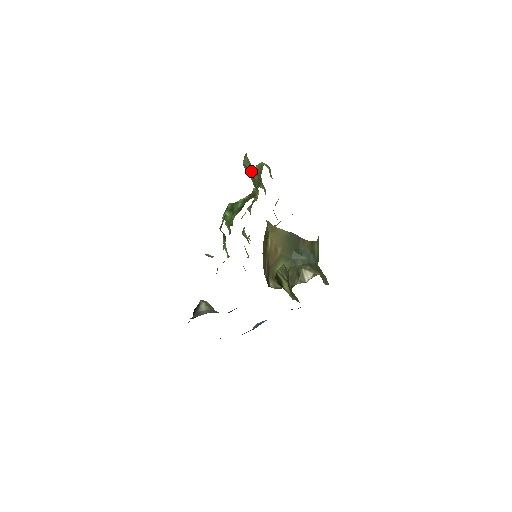
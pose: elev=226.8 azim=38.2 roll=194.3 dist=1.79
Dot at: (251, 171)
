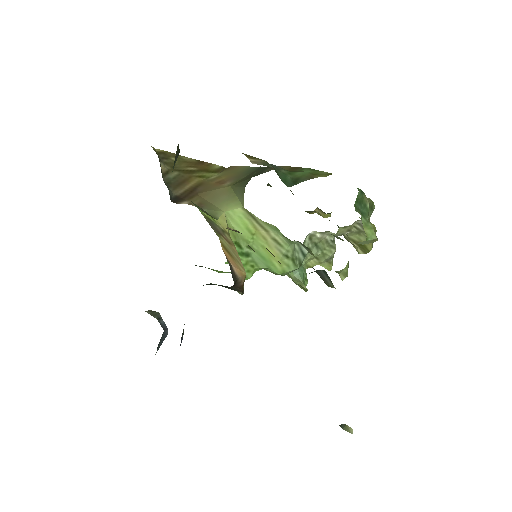
Dot at: occluded
